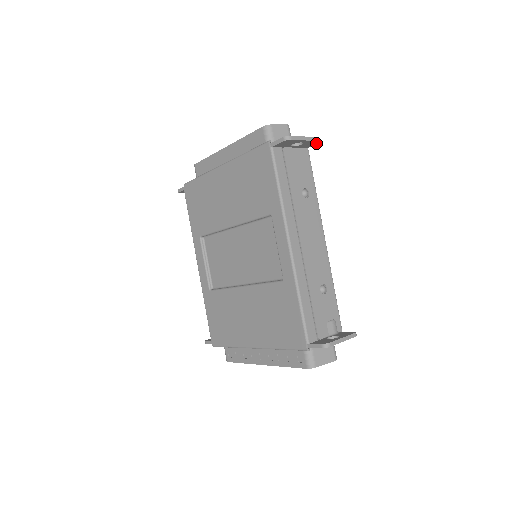
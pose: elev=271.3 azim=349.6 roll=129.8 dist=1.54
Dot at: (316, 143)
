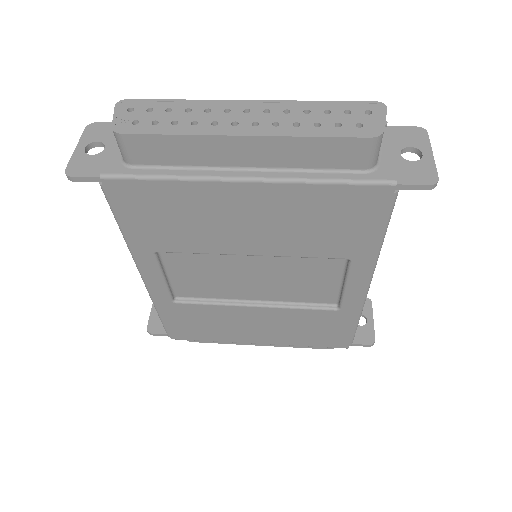
Dot at: (415, 134)
